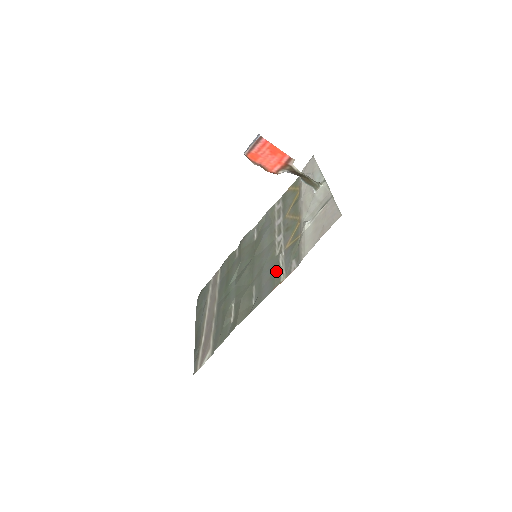
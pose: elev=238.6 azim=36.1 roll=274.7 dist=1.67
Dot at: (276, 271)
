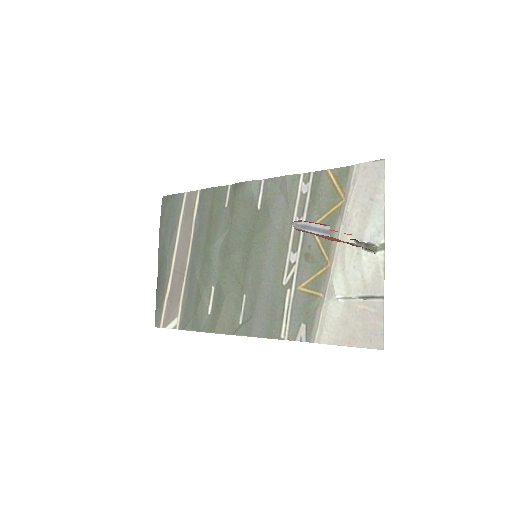
Dot at: (278, 313)
